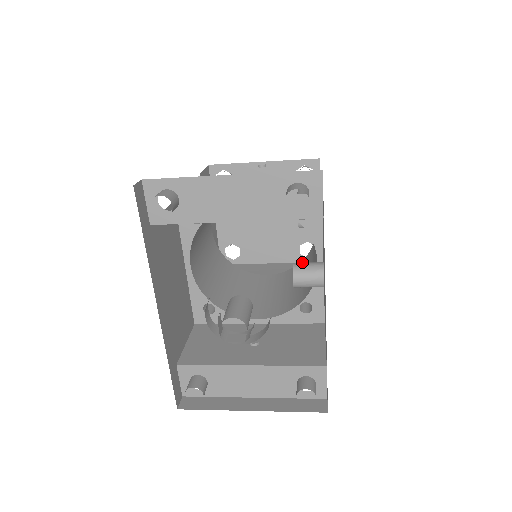
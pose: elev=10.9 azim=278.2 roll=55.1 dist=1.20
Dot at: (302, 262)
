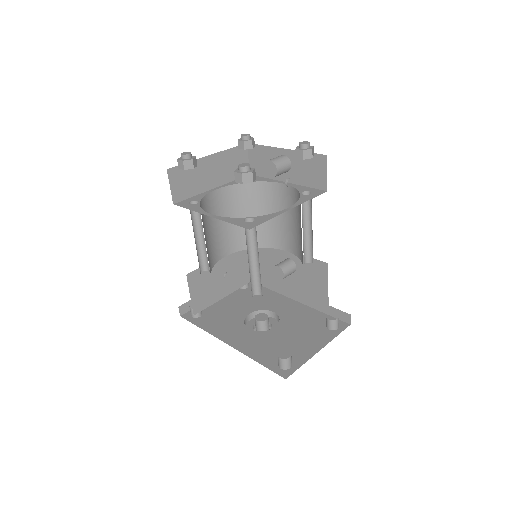
Dot at: (288, 271)
